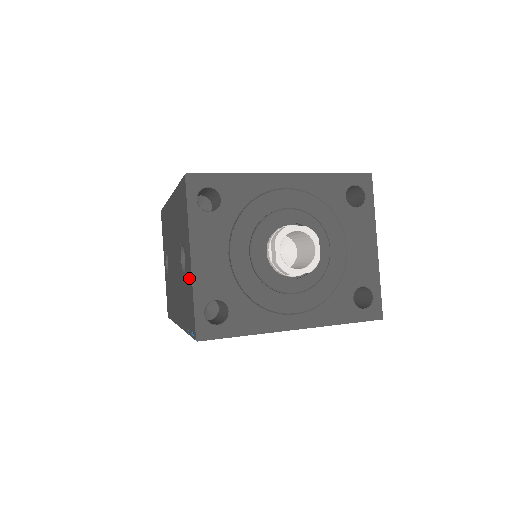
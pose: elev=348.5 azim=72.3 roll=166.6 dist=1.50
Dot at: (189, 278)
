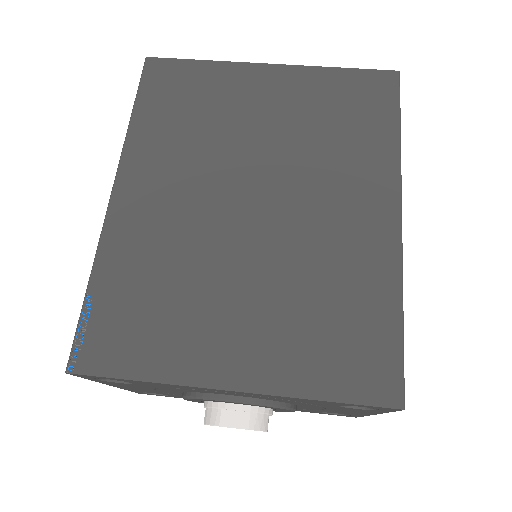
Dot at: occluded
